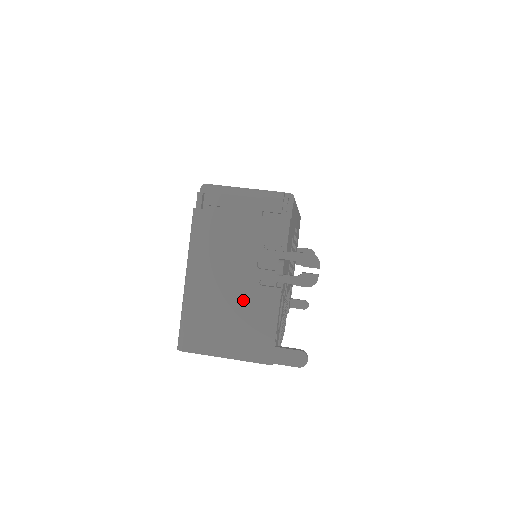
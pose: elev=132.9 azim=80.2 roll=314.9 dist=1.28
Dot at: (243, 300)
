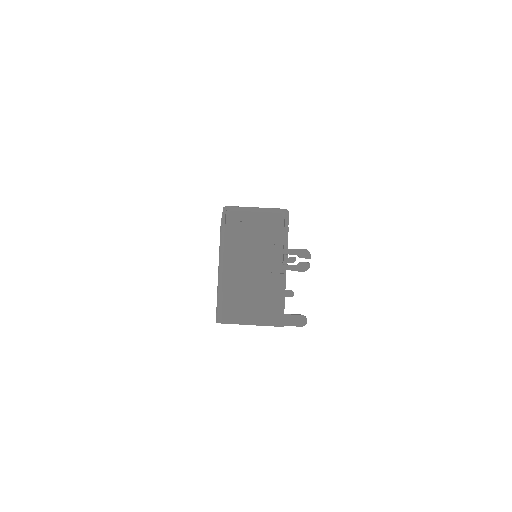
Dot at: (260, 284)
